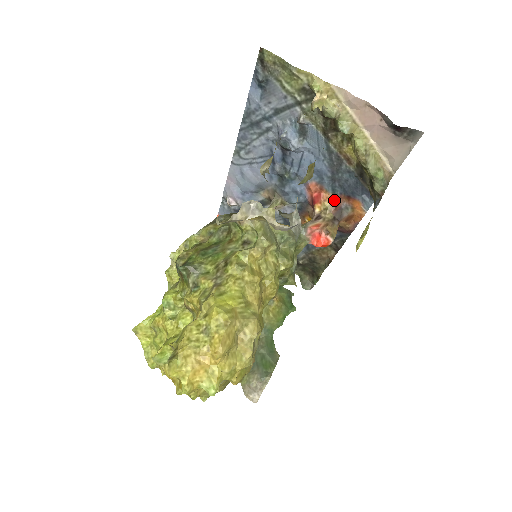
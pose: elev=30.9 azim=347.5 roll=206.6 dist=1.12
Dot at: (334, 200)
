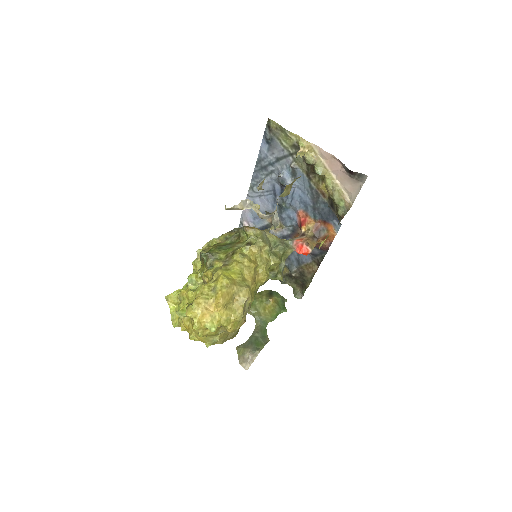
Dot at: (315, 223)
